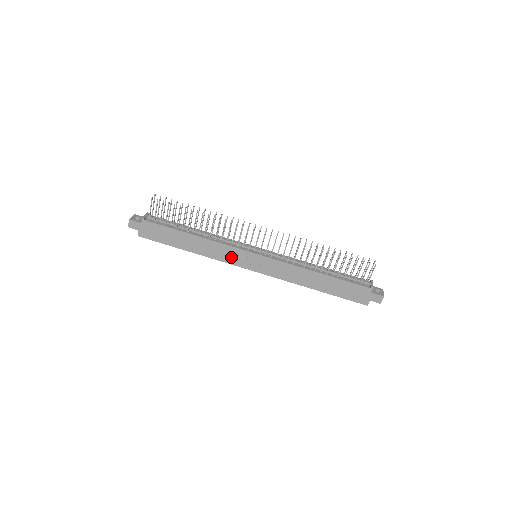
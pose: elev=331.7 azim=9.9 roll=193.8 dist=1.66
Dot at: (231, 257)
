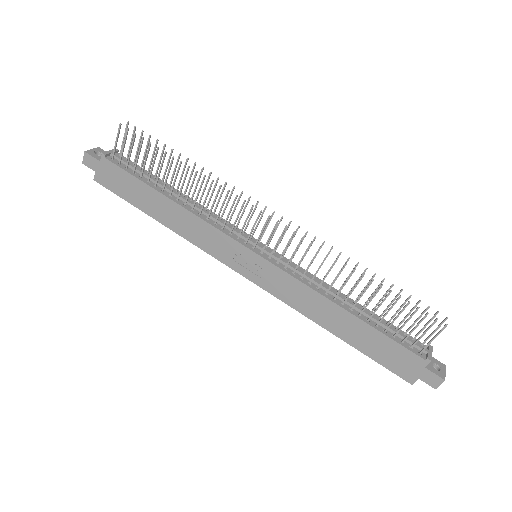
Dot at: (217, 247)
